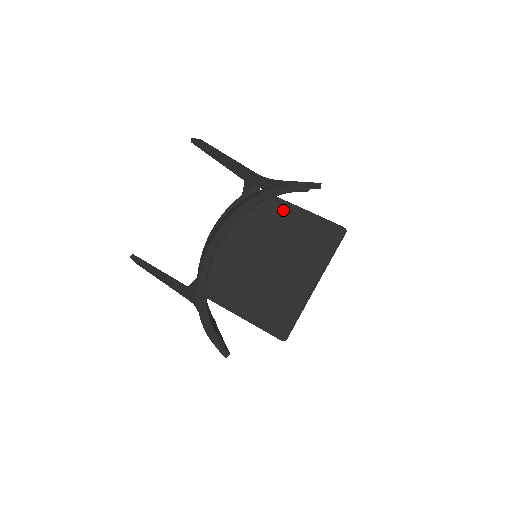
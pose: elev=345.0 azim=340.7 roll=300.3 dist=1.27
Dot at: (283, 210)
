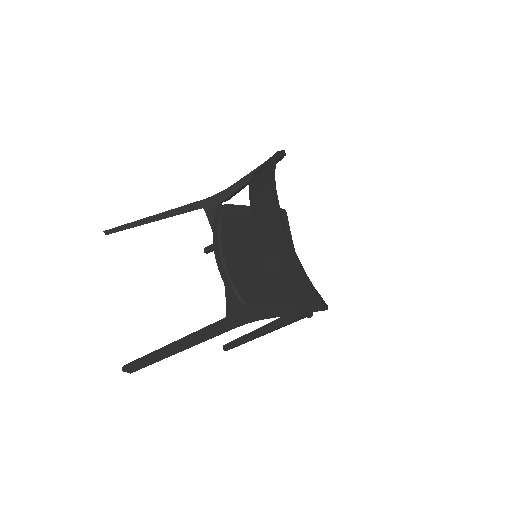
Dot at: (247, 212)
